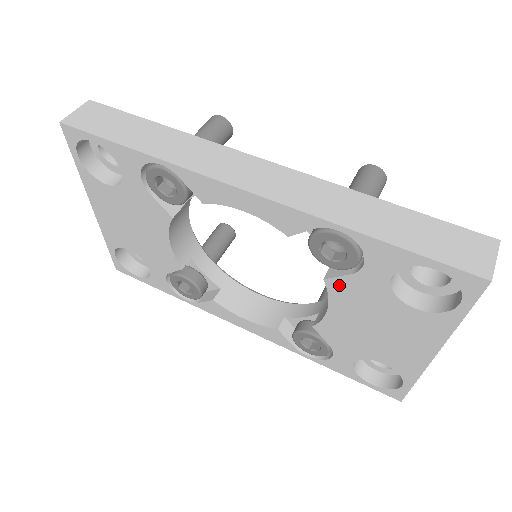
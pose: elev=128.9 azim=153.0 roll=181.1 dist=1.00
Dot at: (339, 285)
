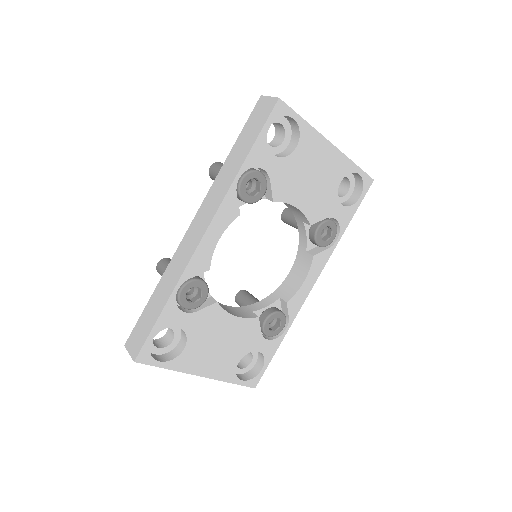
Dot at: (278, 192)
